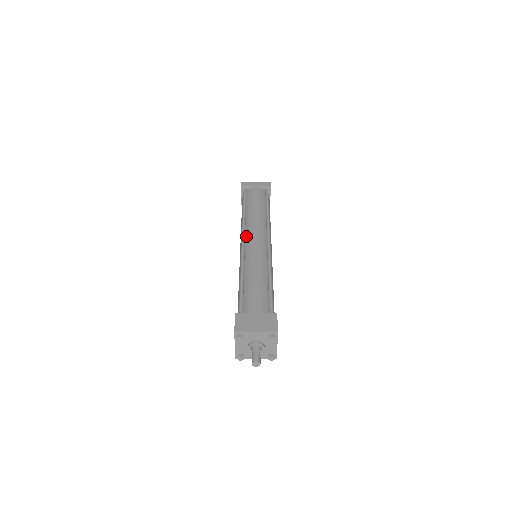
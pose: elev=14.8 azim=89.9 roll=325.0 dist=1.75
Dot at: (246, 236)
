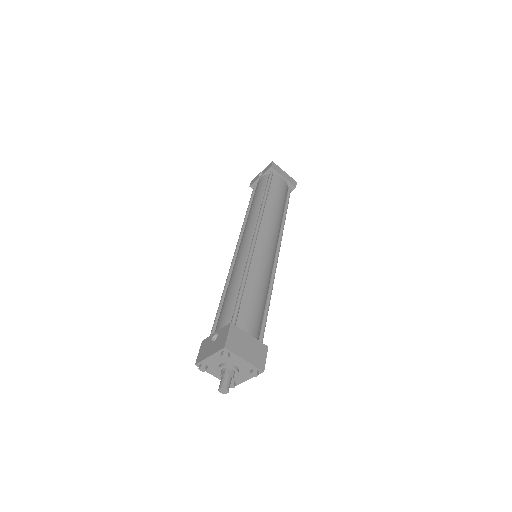
Dot at: (260, 230)
